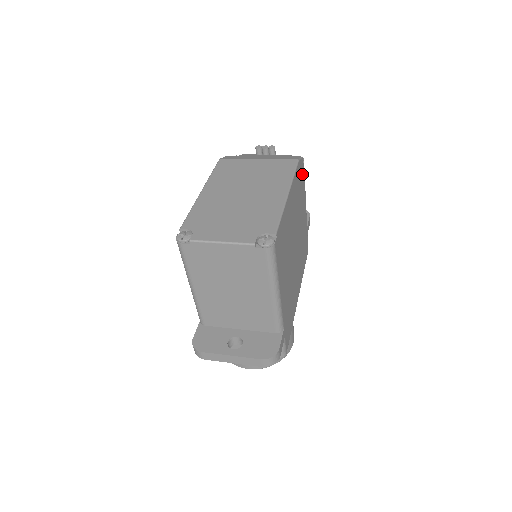
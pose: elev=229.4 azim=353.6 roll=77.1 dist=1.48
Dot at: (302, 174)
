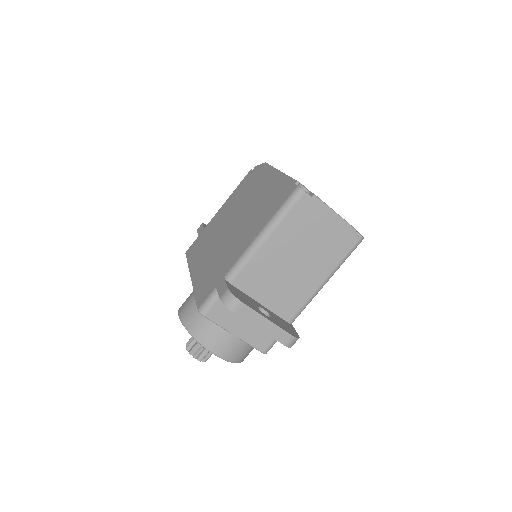
Dot at: occluded
